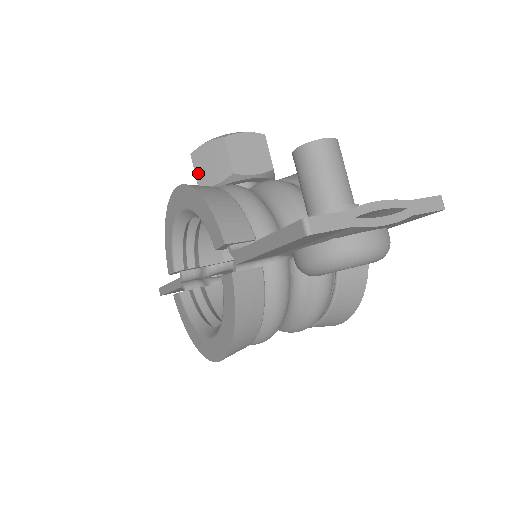
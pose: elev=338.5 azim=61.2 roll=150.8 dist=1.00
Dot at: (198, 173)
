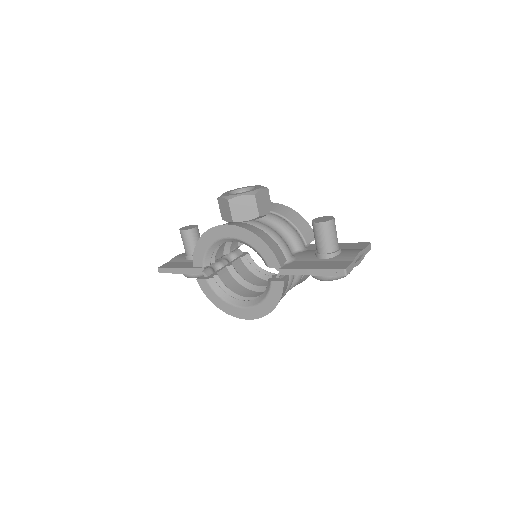
Dot at: (233, 212)
